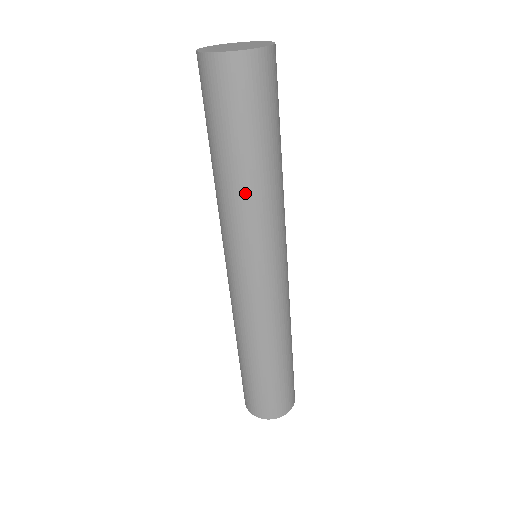
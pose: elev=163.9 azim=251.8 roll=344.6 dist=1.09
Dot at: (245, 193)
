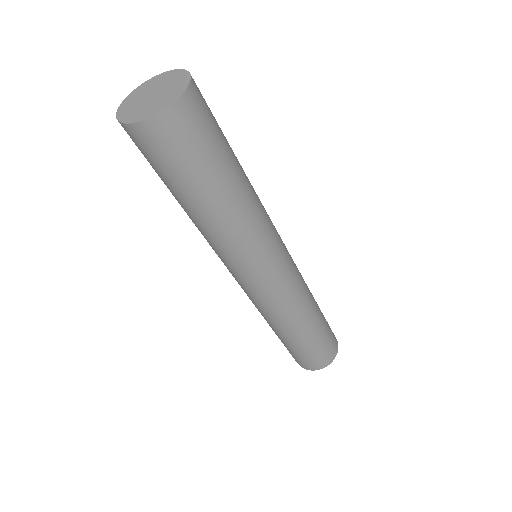
Dot at: (209, 227)
